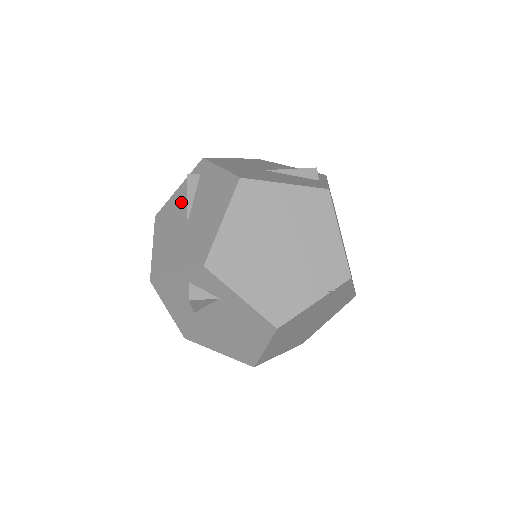
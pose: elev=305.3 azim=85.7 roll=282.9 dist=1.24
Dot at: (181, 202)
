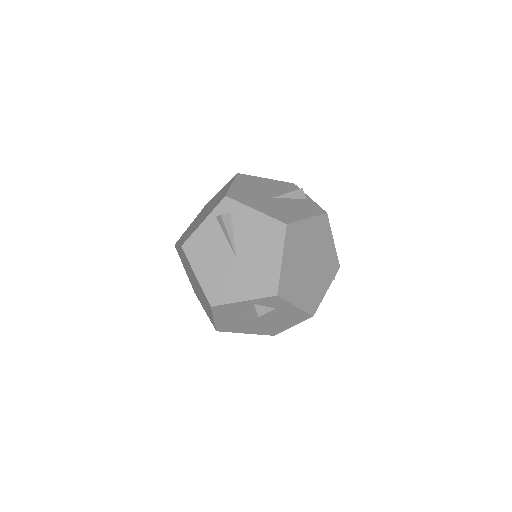
Dot at: (216, 237)
